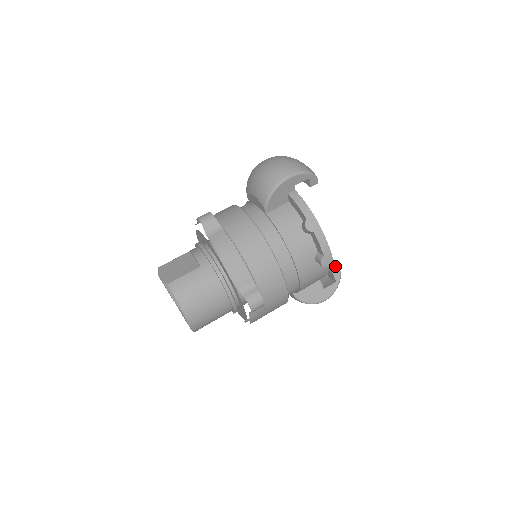
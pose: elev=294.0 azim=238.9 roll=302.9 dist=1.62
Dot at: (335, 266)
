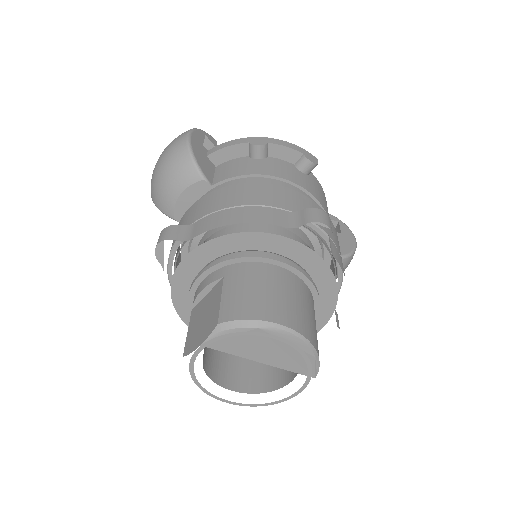
Dot at: occluded
